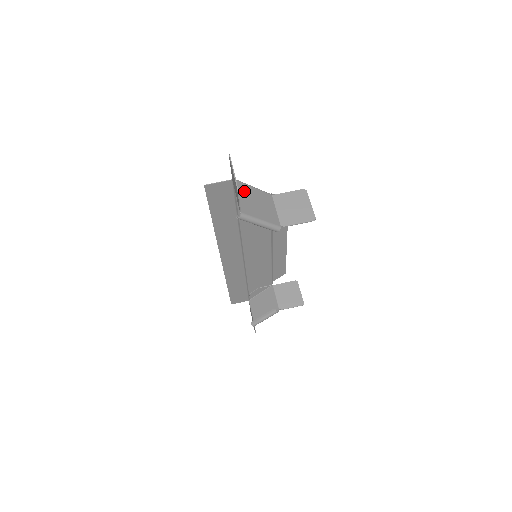
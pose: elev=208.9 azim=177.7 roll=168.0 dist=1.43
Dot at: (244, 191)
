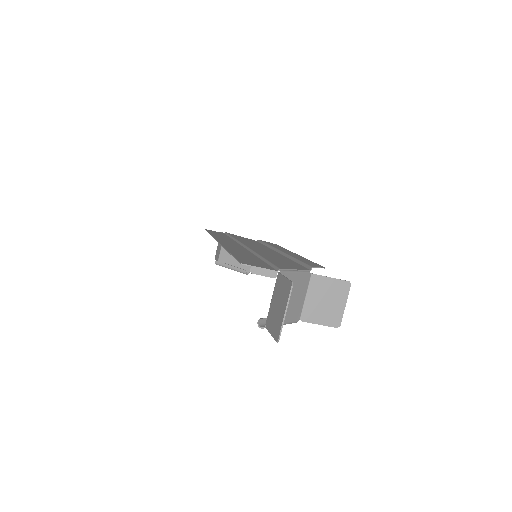
Dot at: occluded
